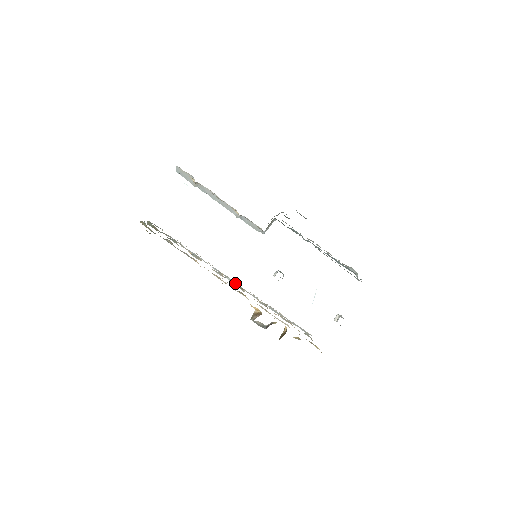
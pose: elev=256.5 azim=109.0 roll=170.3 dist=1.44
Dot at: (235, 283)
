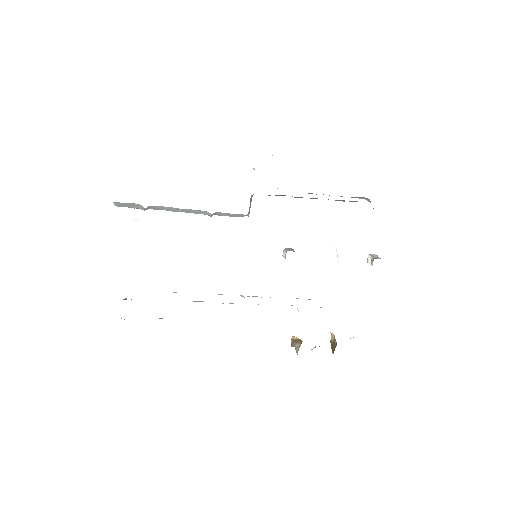
Dot at: occluded
